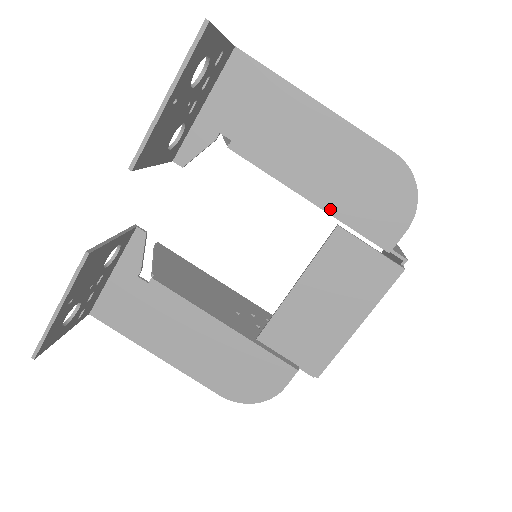
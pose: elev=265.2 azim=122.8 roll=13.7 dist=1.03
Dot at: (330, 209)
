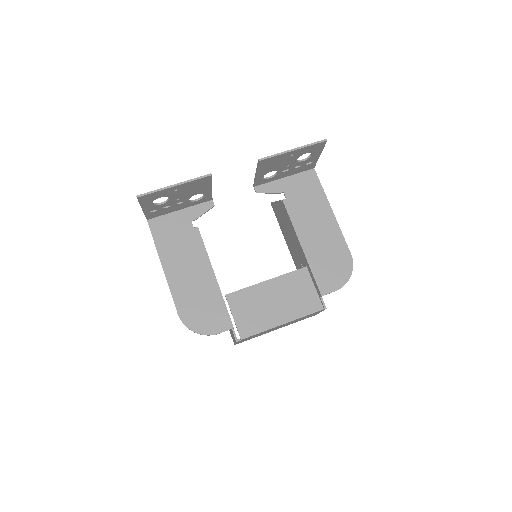
Dot at: (308, 257)
